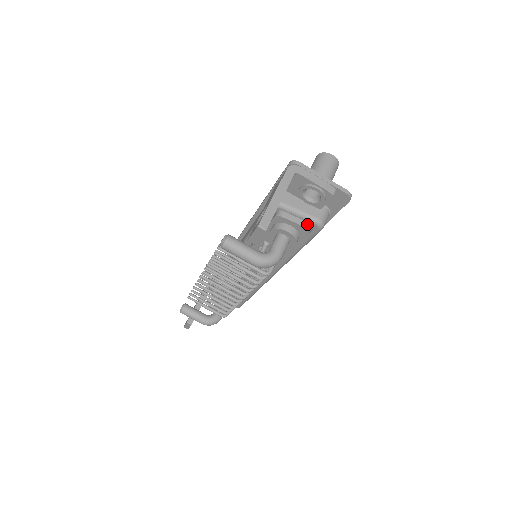
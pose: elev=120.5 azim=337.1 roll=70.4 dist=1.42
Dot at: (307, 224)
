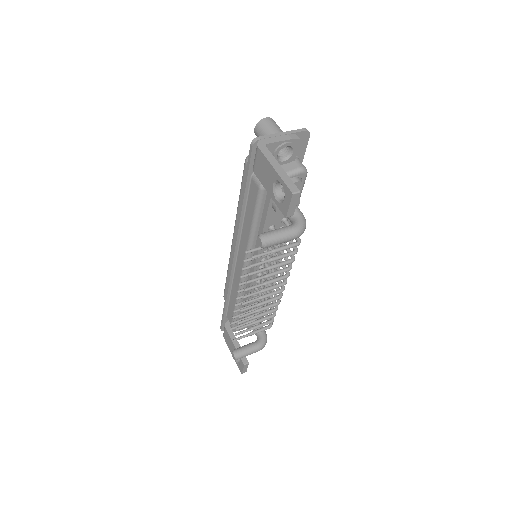
Dot at: (296, 178)
